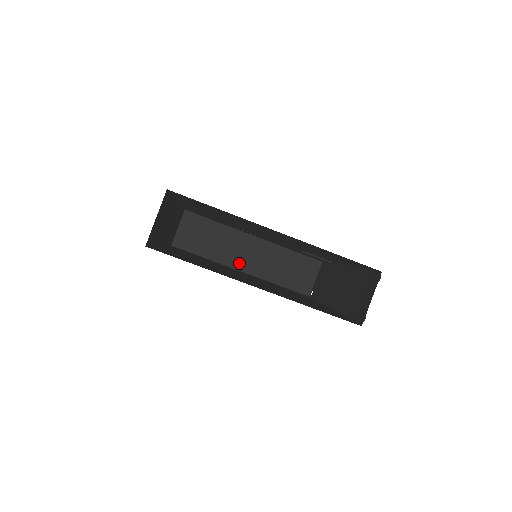
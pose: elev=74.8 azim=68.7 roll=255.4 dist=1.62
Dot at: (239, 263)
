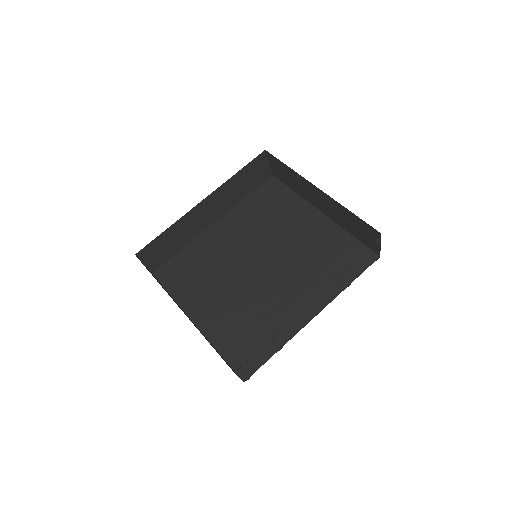
Dot at: occluded
